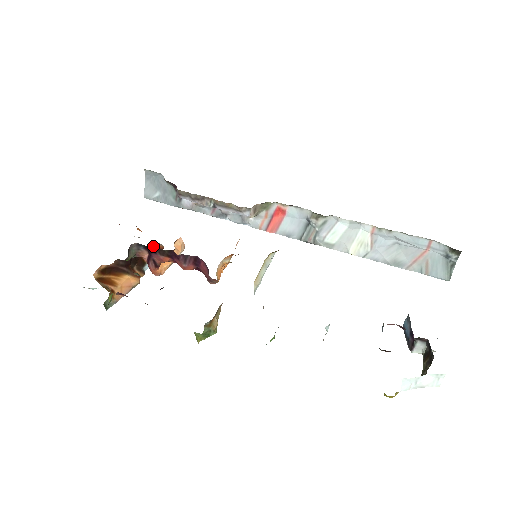
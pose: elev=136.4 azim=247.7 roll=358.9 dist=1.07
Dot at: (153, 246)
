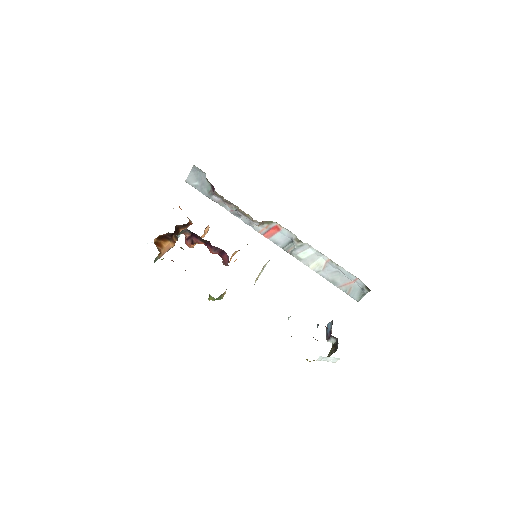
Dot at: (187, 223)
